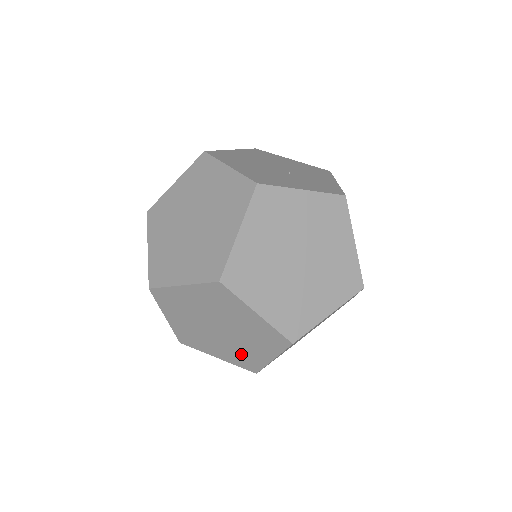
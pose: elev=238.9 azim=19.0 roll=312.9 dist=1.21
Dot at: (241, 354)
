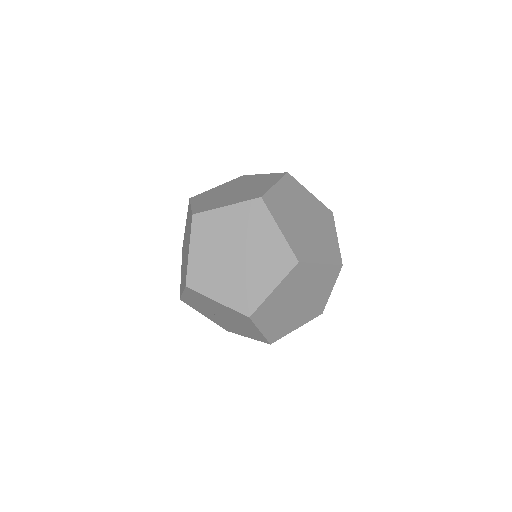
Dot at: (245, 289)
